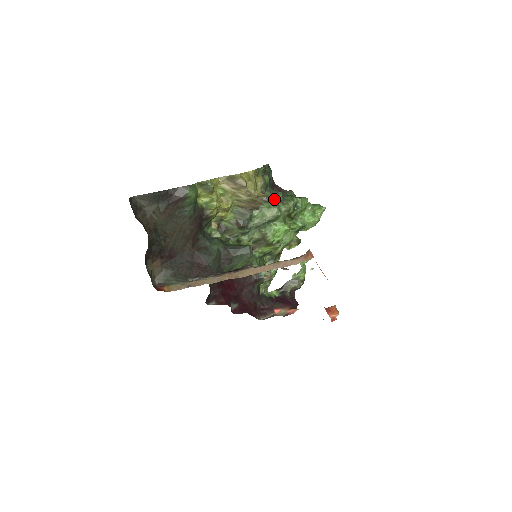
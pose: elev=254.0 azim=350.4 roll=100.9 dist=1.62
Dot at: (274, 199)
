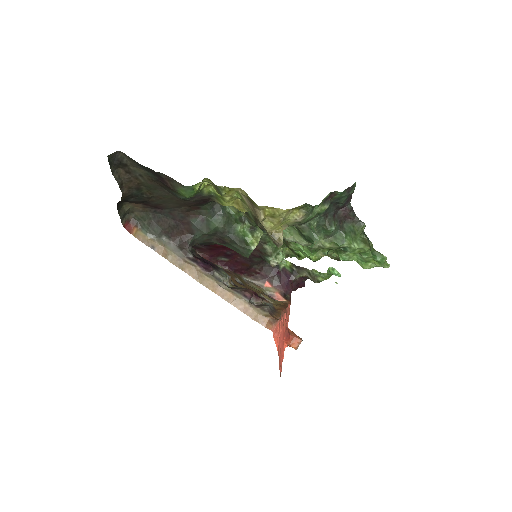
Dot at: (308, 236)
